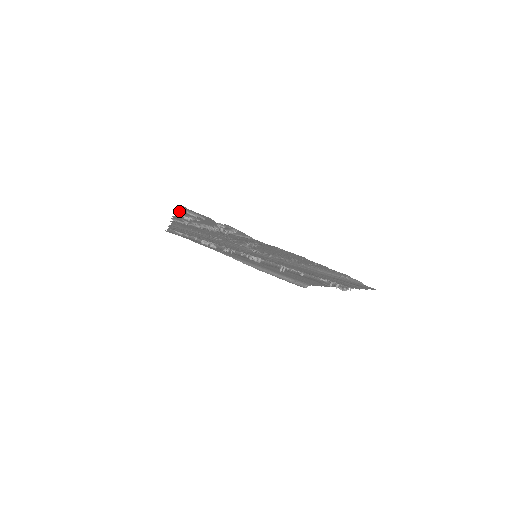
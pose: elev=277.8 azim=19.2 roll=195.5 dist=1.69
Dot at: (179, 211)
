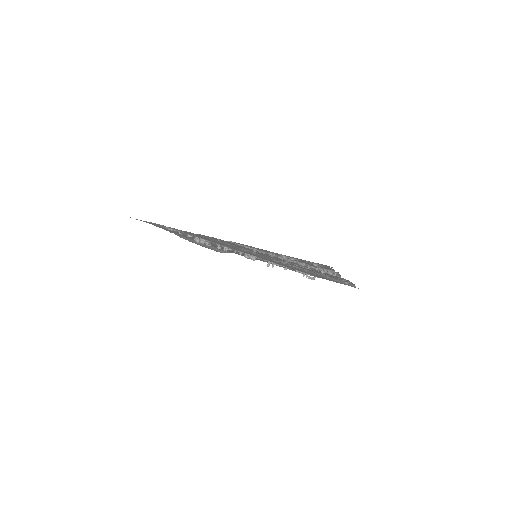
Dot at: occluded
